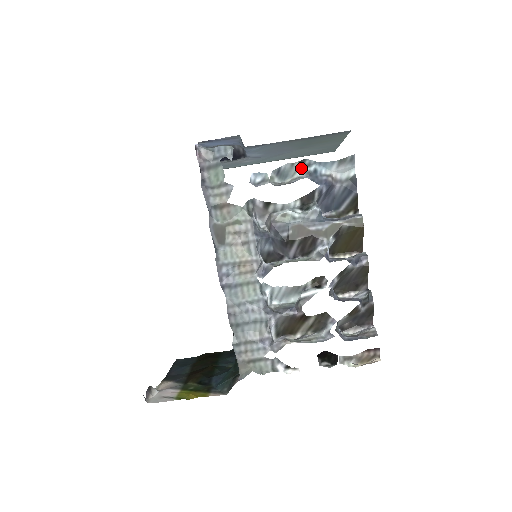
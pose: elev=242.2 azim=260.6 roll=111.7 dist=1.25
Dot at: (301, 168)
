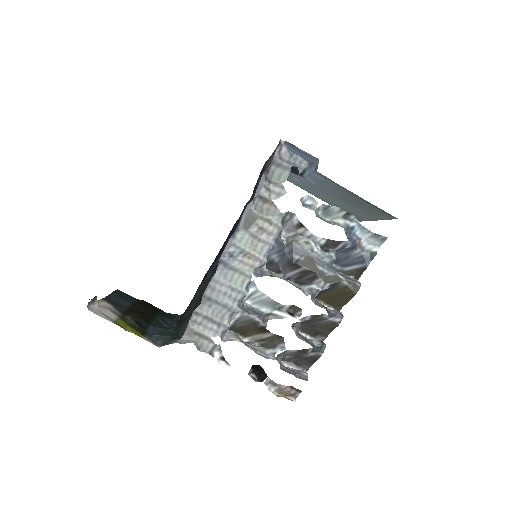
Dot at: (344, 218)
